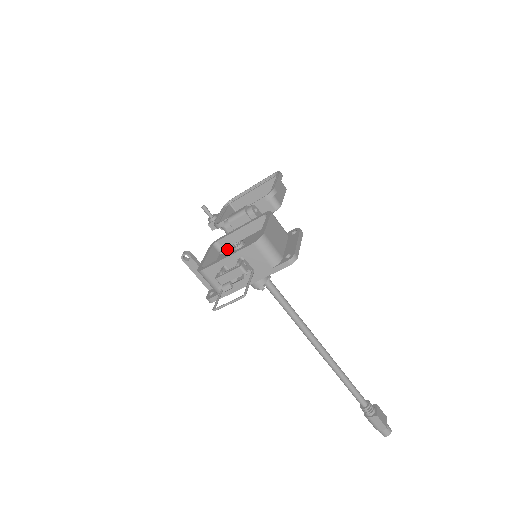
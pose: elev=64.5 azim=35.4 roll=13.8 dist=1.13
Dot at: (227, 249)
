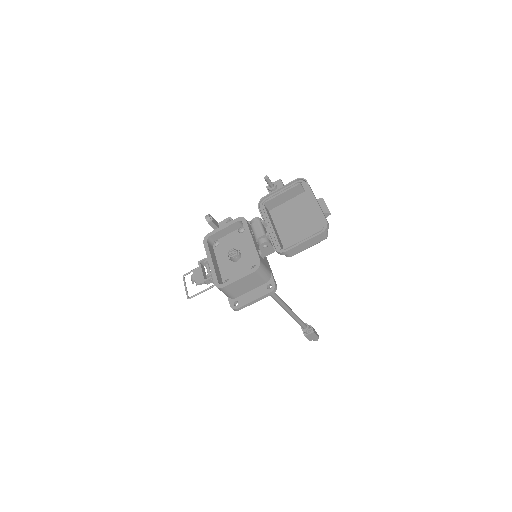
Dot at: (244, 233)
